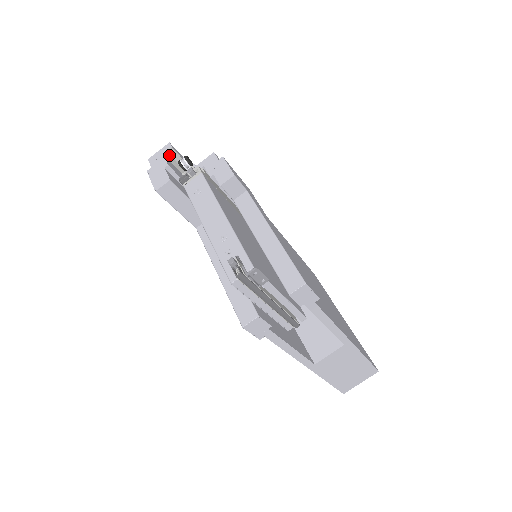
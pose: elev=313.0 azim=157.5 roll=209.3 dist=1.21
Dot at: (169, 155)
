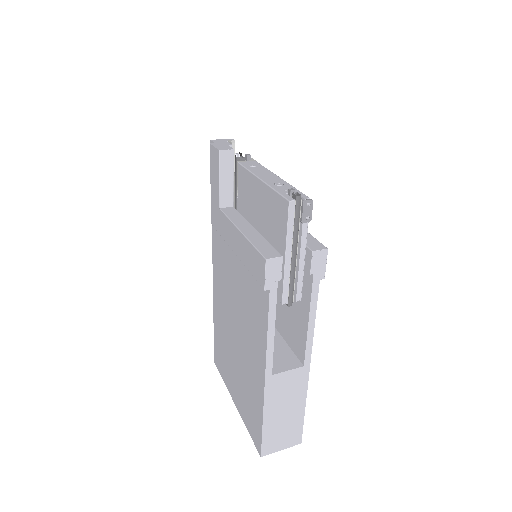
Dot at: occluded
